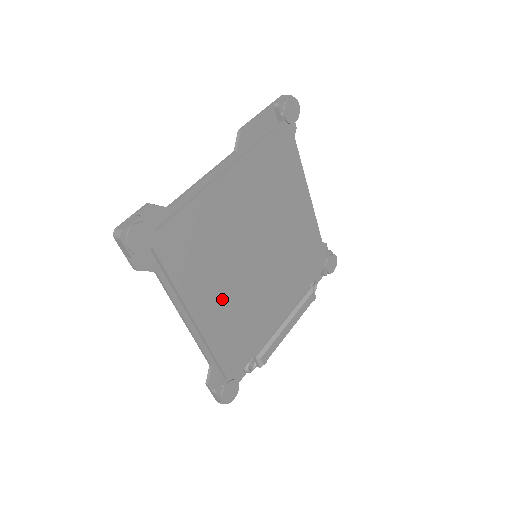
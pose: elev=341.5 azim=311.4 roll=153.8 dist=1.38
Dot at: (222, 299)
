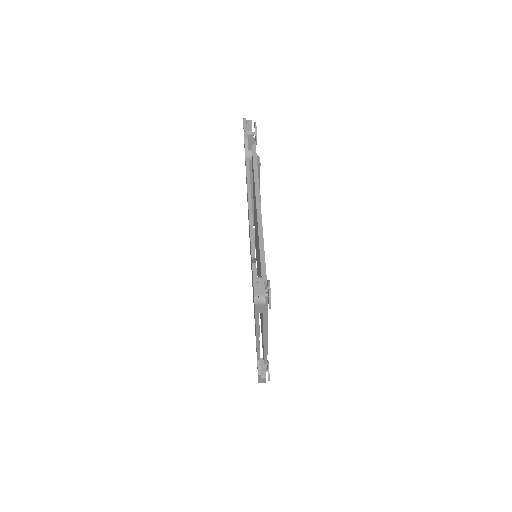
Dot at: occluded
